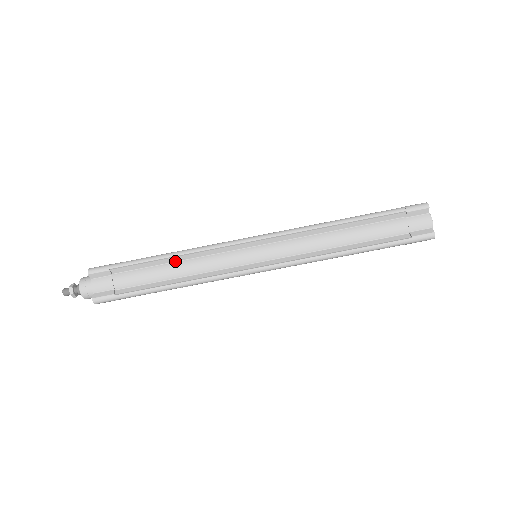
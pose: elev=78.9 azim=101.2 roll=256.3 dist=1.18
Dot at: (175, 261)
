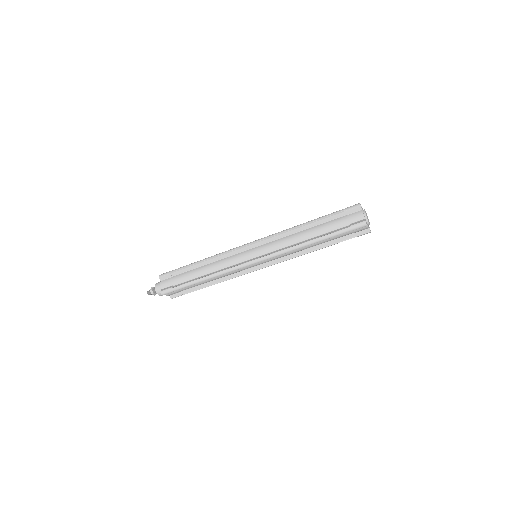
Dot at: occluded
